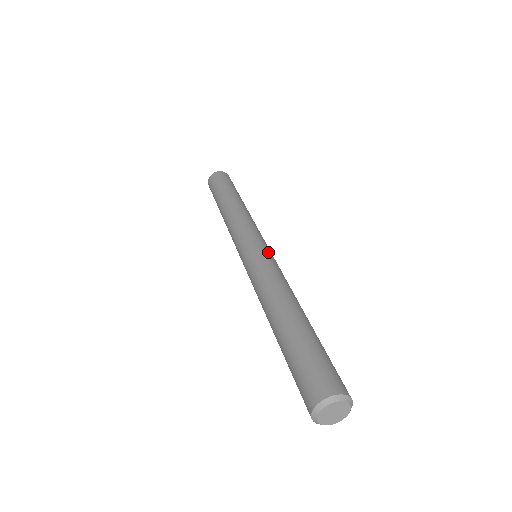
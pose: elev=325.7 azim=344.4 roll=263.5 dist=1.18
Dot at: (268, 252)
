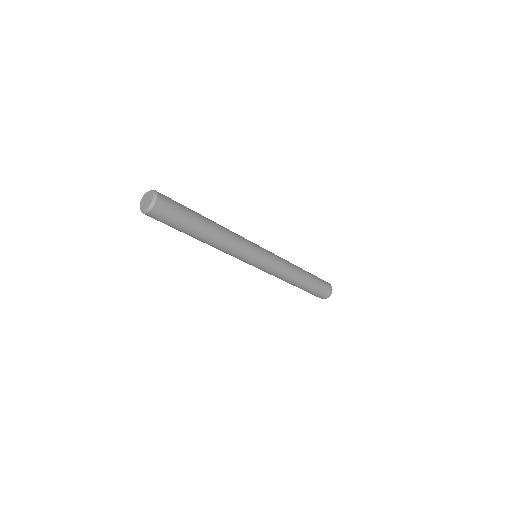
Dot at: occluded
